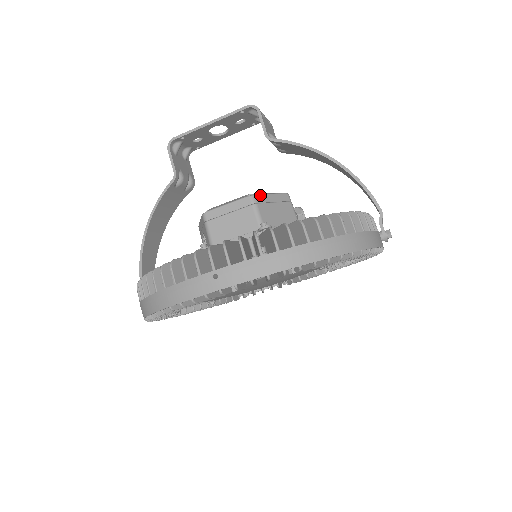
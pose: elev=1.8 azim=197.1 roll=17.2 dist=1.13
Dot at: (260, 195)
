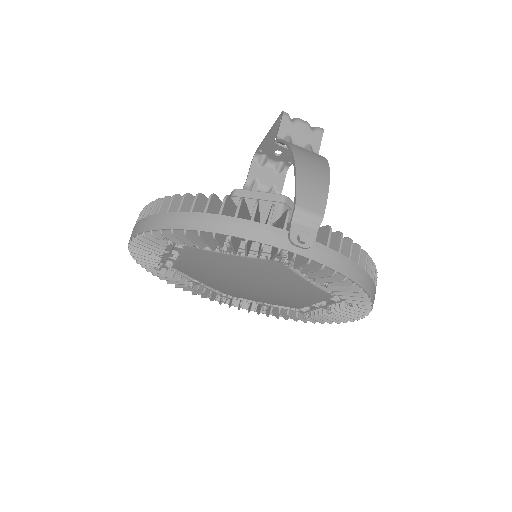
Dot at: (244, 190)
